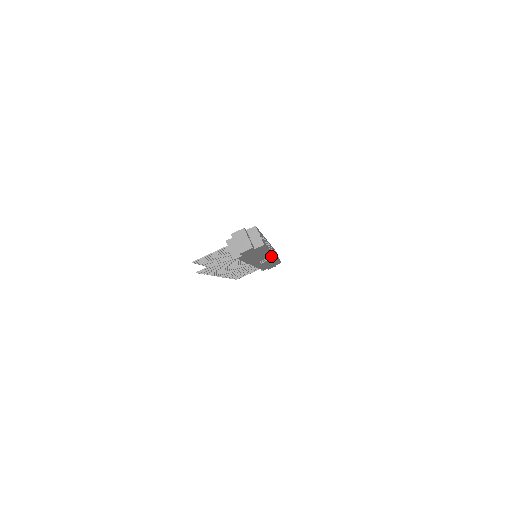
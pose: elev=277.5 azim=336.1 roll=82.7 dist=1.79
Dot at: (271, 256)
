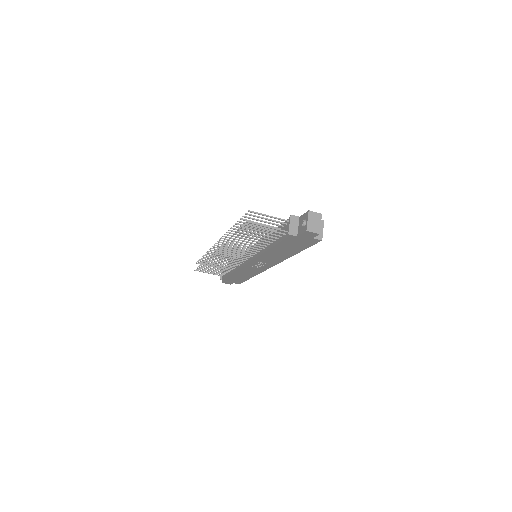
Dot at: (272, 264)
